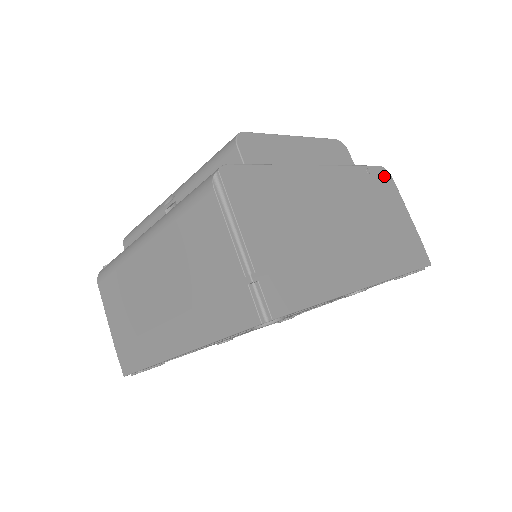
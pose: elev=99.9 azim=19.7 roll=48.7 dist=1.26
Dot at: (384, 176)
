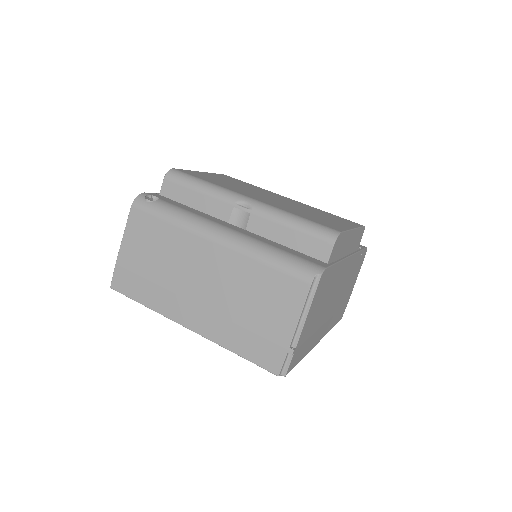
Dot at: occluded
